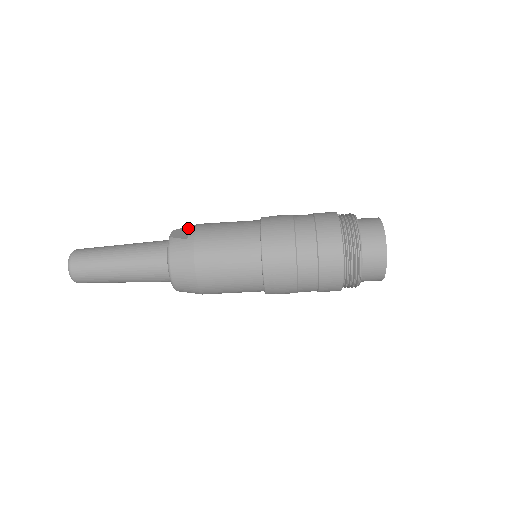
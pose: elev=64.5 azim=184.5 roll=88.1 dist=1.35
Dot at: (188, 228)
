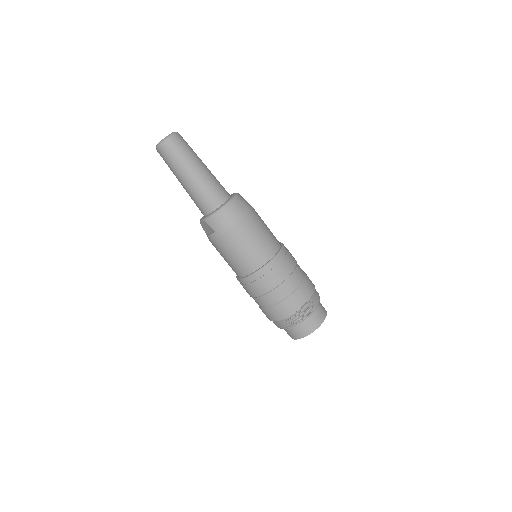
Dot at: occluded
